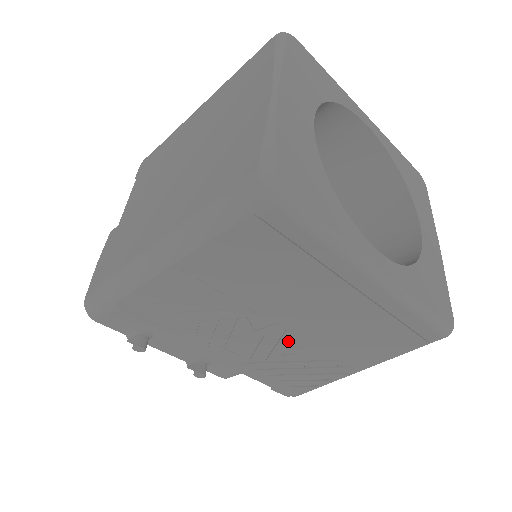
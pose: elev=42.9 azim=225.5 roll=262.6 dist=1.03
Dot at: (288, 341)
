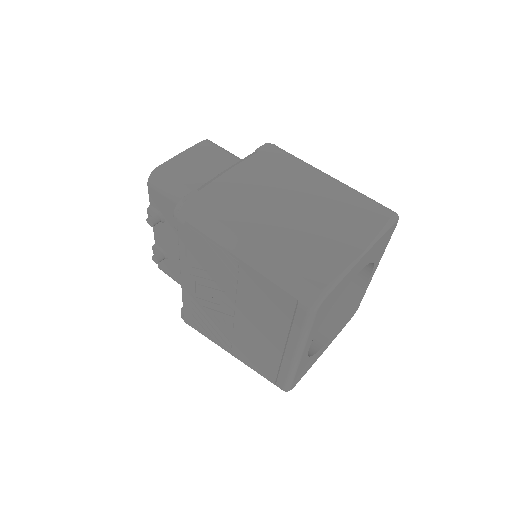
Dot at: (227, 318)
